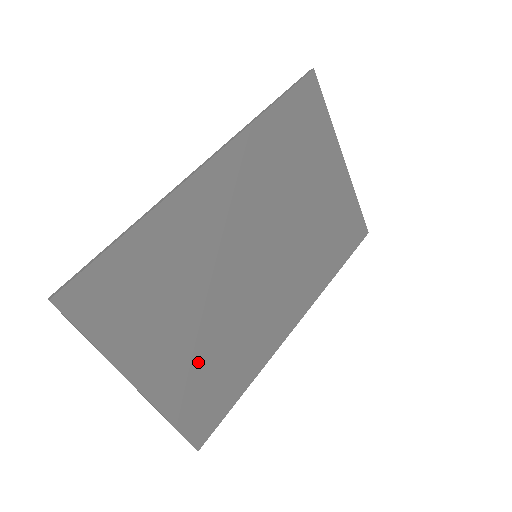
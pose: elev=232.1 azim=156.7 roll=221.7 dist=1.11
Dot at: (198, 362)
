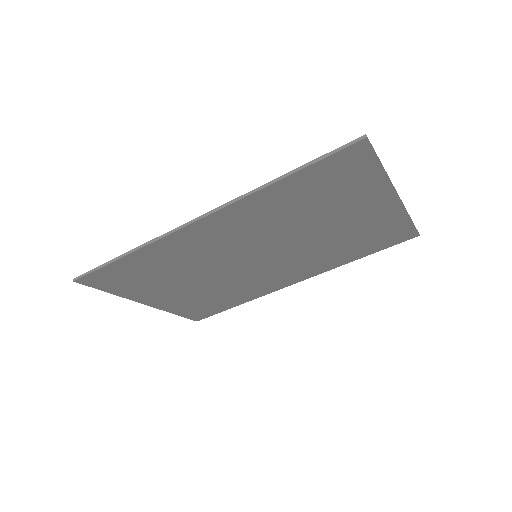
Dot at: (195, 297)
